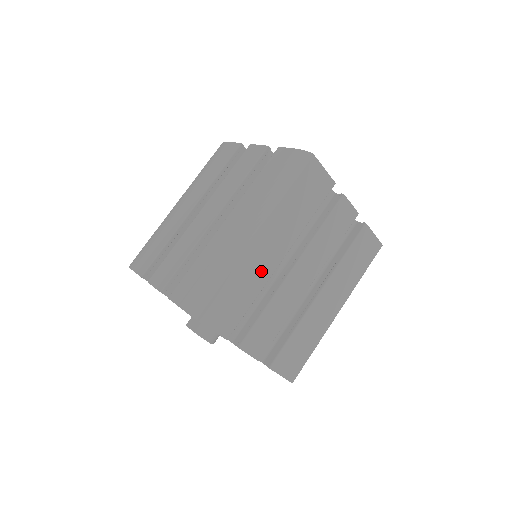
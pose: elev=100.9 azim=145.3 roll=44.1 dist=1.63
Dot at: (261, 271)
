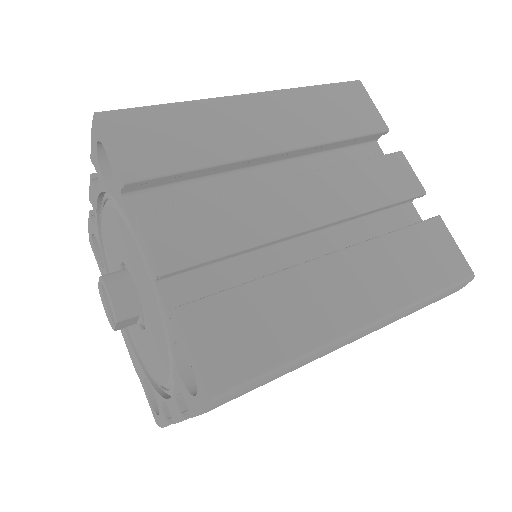
Dot at: (235, 139)
